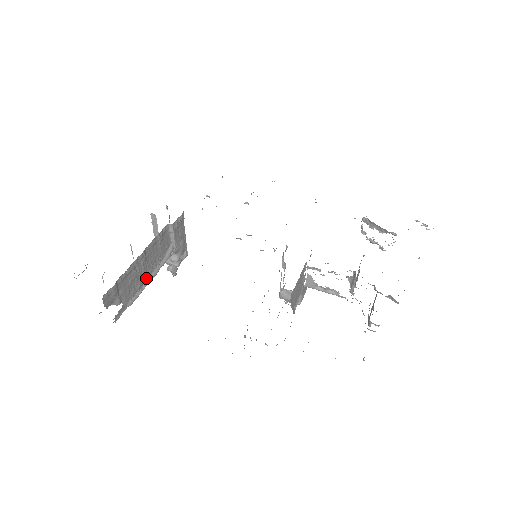
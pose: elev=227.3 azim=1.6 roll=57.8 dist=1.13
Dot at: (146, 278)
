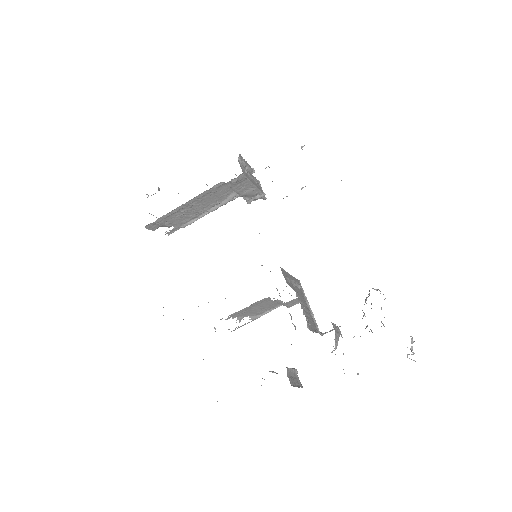
Dot at: (201, 213)
